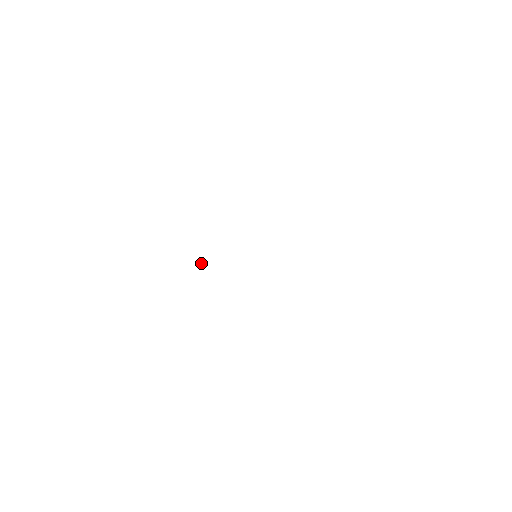
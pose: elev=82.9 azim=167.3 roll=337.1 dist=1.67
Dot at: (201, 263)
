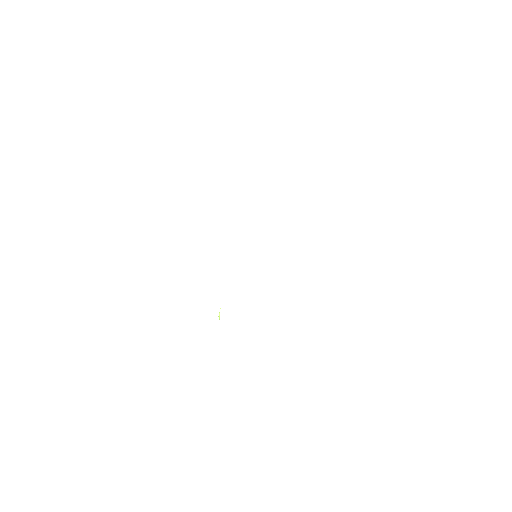
Dot at: occluded
